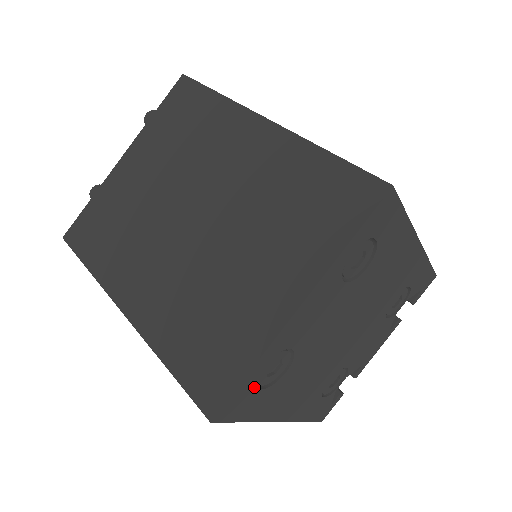
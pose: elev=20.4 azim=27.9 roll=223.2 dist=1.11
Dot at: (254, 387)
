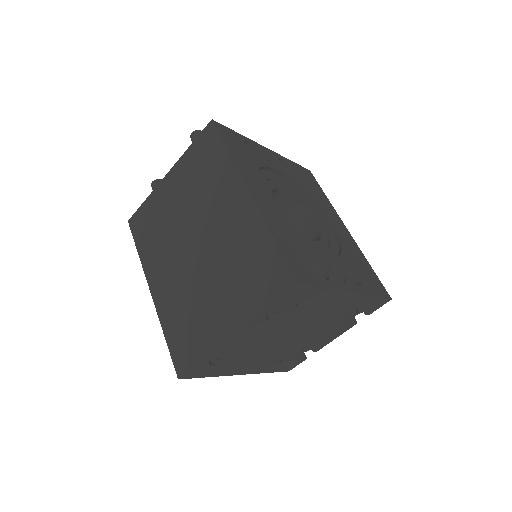
Dot at: (208, 365)
